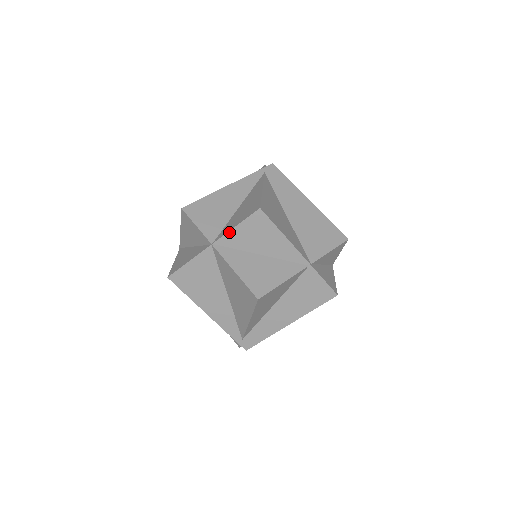
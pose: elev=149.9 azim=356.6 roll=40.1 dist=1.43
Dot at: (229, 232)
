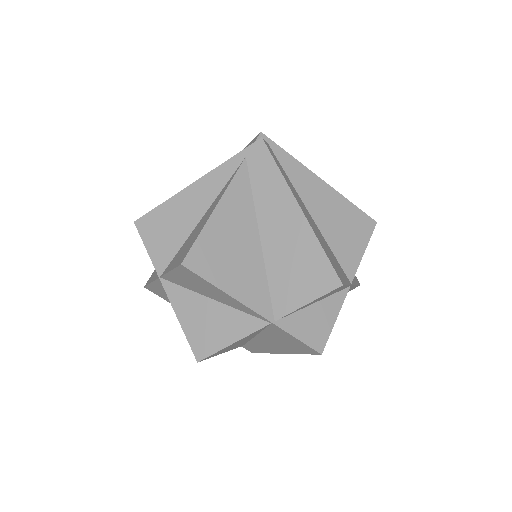
Dot at: (167, 274)
